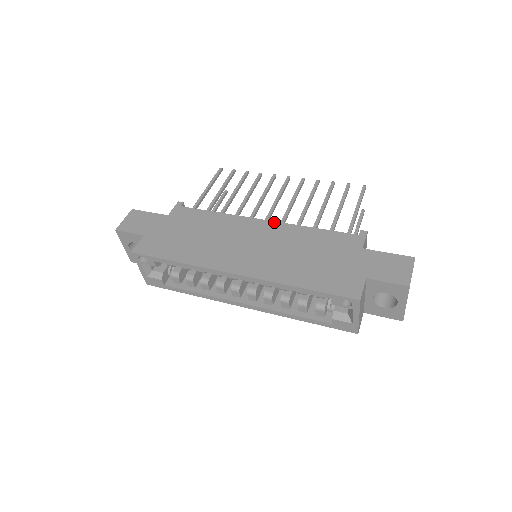
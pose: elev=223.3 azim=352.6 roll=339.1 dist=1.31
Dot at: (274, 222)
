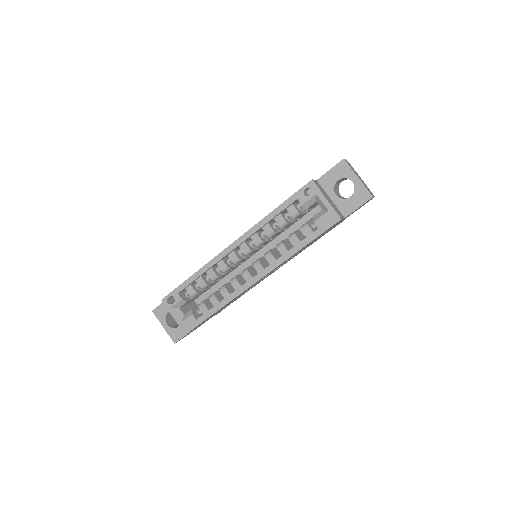
Dot at: occluded
